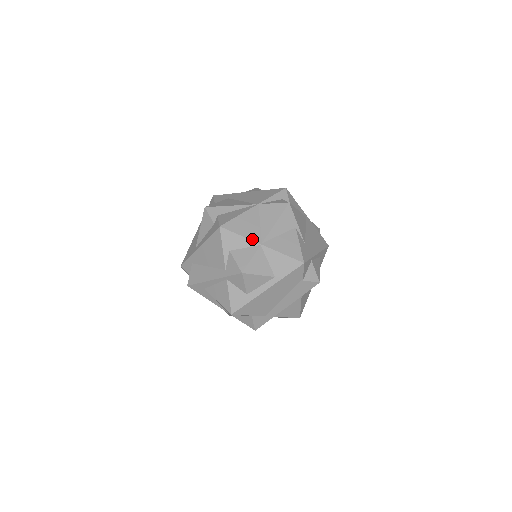
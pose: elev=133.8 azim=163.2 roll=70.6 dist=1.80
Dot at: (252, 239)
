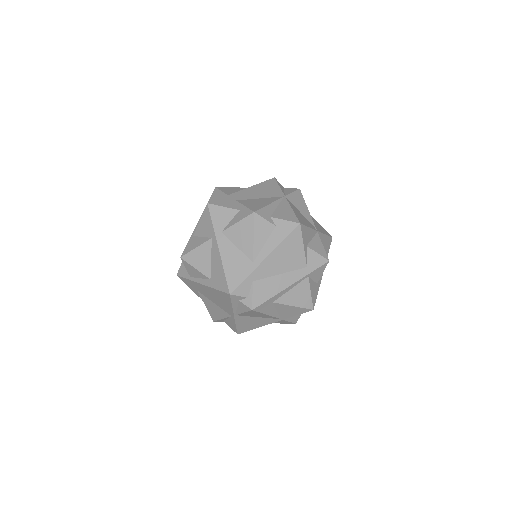
Dot at: (313, 228)
